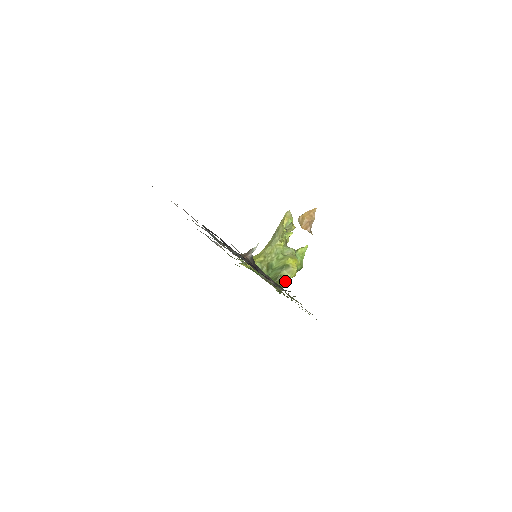
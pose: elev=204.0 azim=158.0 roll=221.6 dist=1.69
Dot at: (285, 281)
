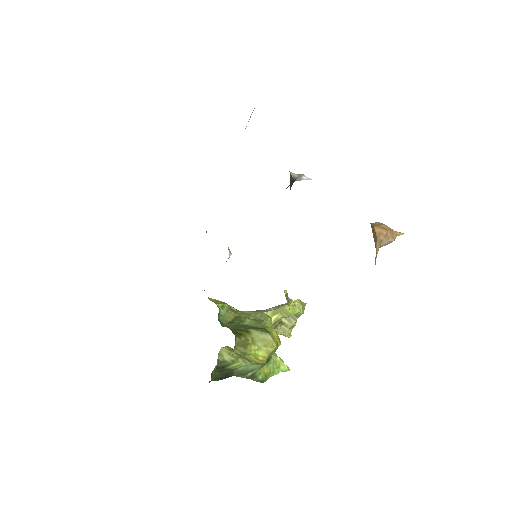
Dot at: (249, 343)
